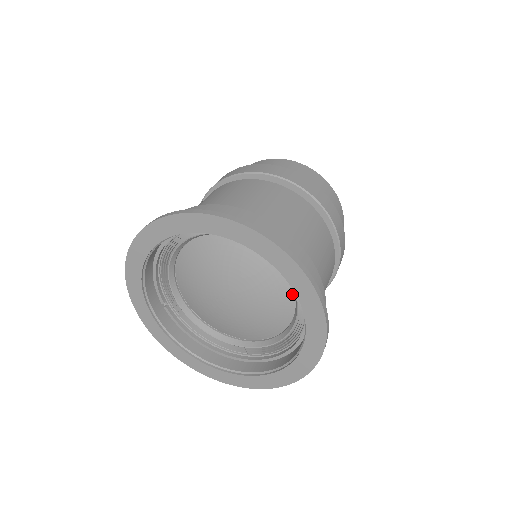
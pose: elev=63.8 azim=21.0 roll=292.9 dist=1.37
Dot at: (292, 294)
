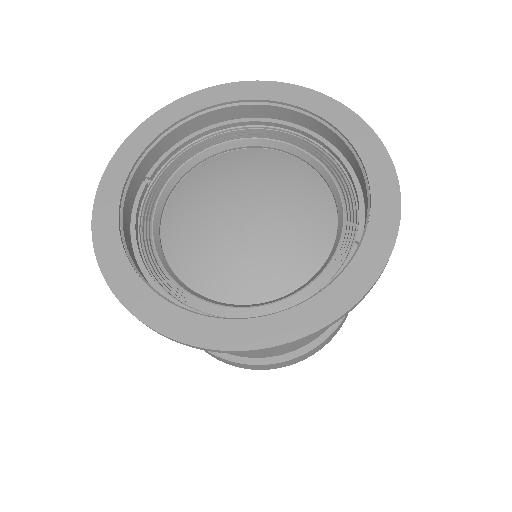
Dot at: (323, 258)
